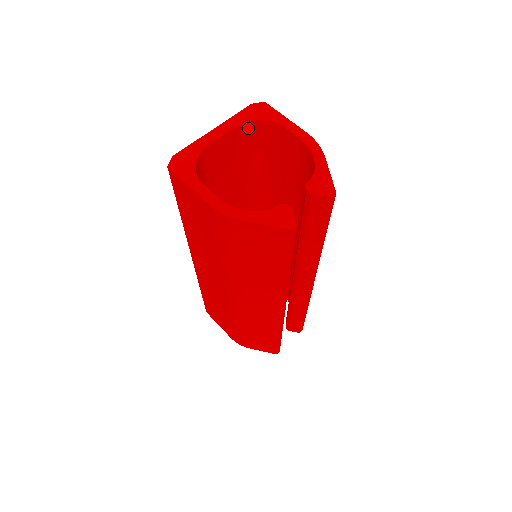
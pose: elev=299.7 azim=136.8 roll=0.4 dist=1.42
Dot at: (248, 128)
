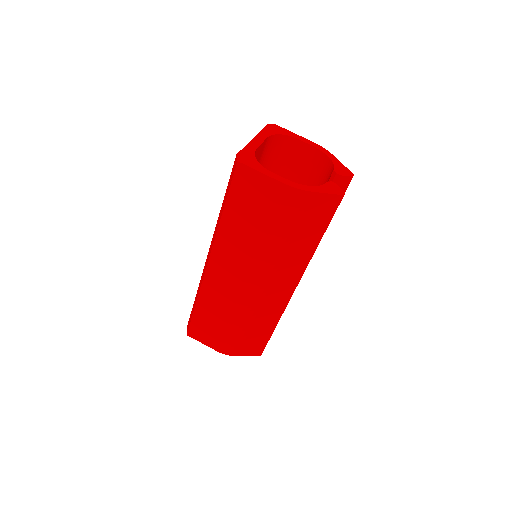
Dot at: (270, 141)
